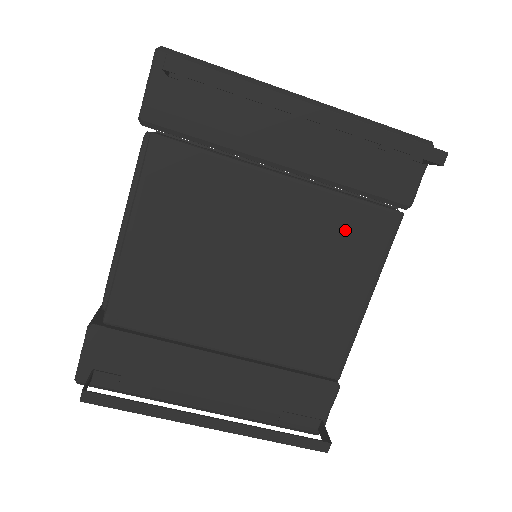
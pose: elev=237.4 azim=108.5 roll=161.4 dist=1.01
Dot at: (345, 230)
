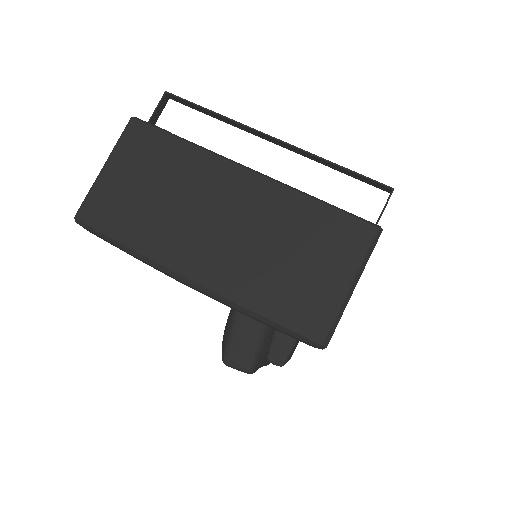
Dot at: occluded
